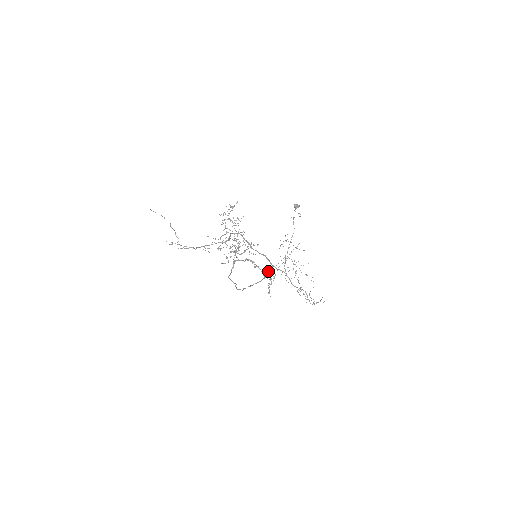
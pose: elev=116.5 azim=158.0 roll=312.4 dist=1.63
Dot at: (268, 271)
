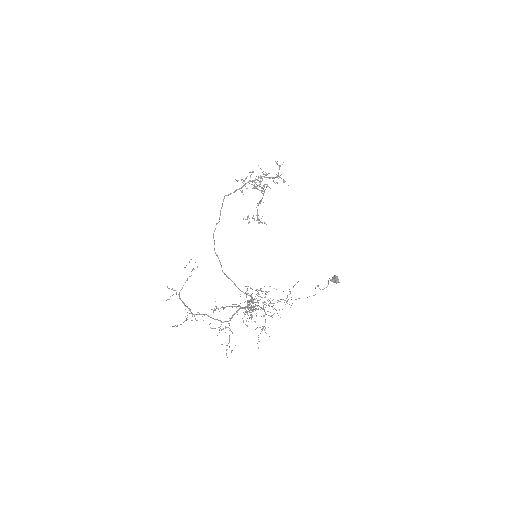
Dot at: occluded
